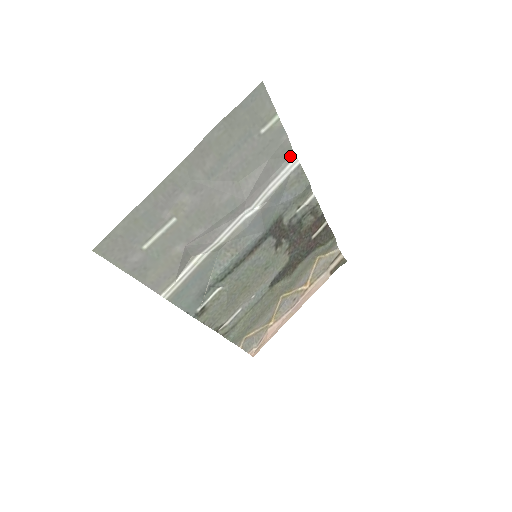
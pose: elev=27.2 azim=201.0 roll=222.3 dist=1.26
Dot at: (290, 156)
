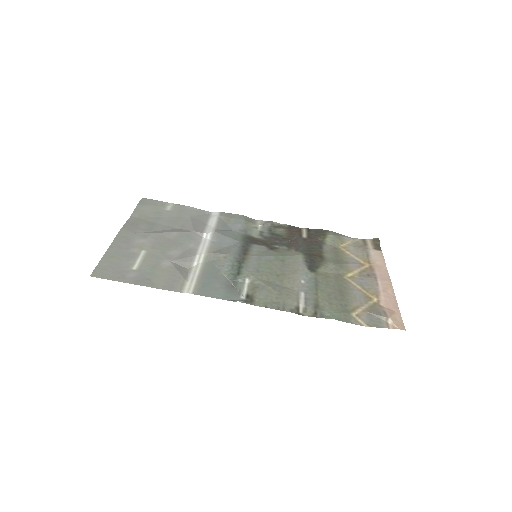
Dot at: (208, 214)
